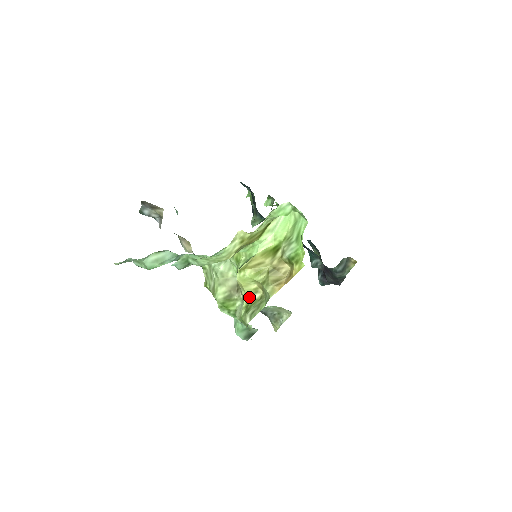
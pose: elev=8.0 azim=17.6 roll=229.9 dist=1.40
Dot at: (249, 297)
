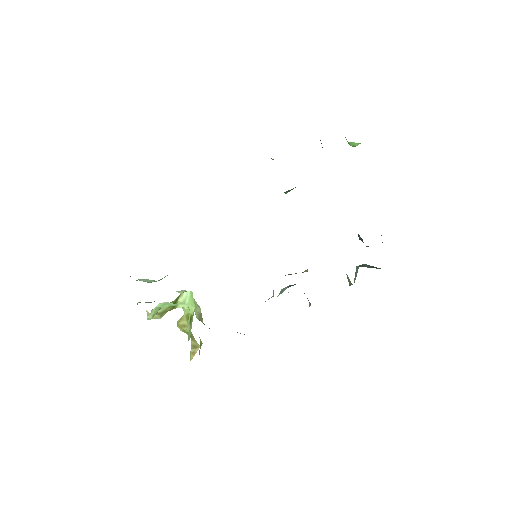
Dot at: (199, 337)
